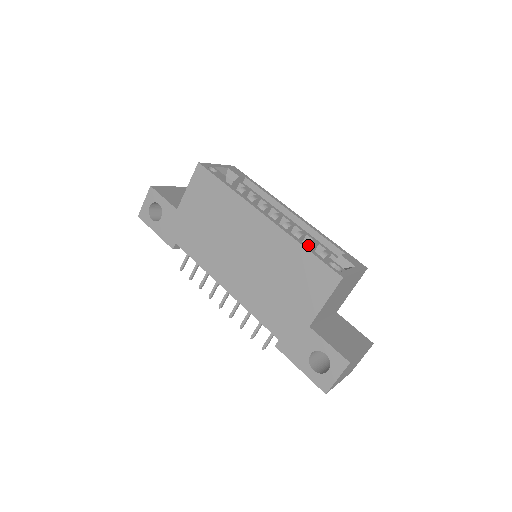
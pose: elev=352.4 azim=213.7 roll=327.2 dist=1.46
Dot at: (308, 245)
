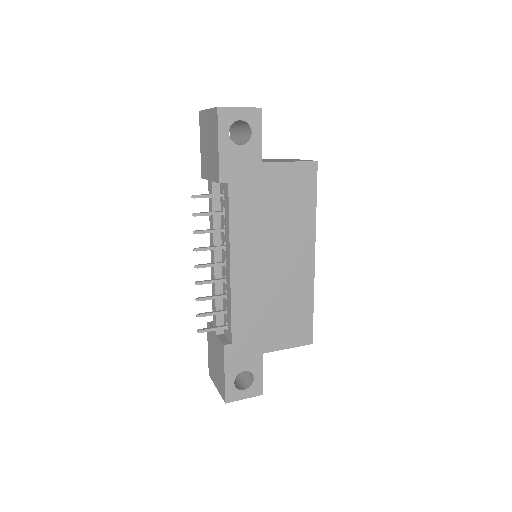
Dot at: occluded
